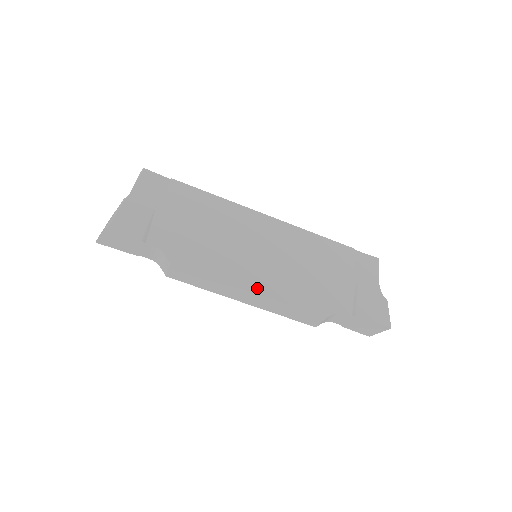
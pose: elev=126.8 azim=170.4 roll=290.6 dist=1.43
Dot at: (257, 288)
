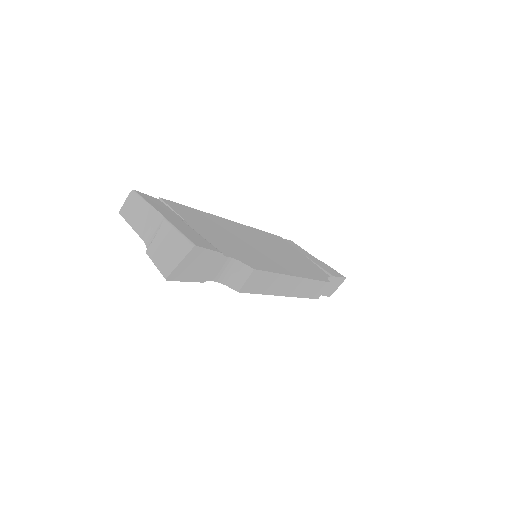
Dot at: (296, 273)
